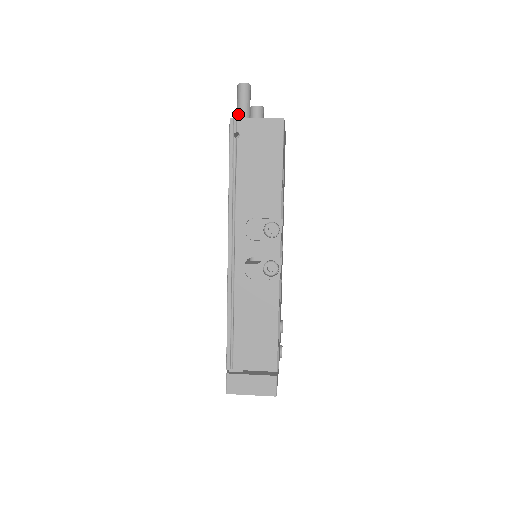
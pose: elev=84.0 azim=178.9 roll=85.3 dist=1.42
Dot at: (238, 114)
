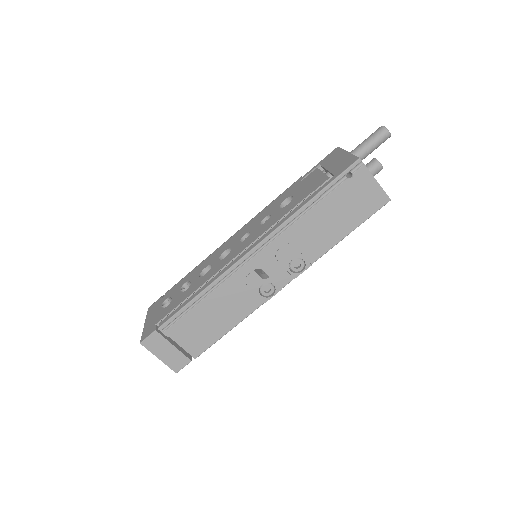
Dot at: (360, 149)
